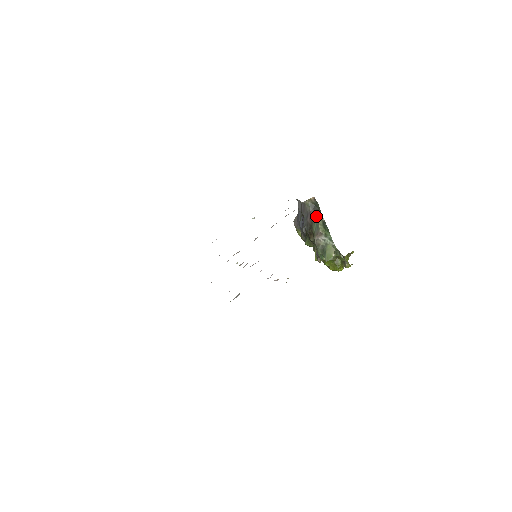
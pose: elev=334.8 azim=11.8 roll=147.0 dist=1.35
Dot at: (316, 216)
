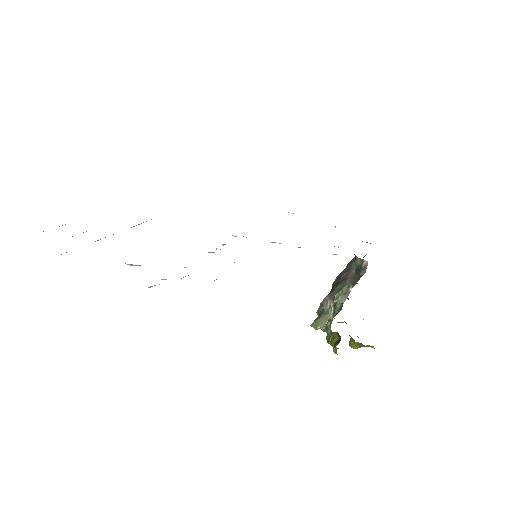
Dot at: (350, 280)
